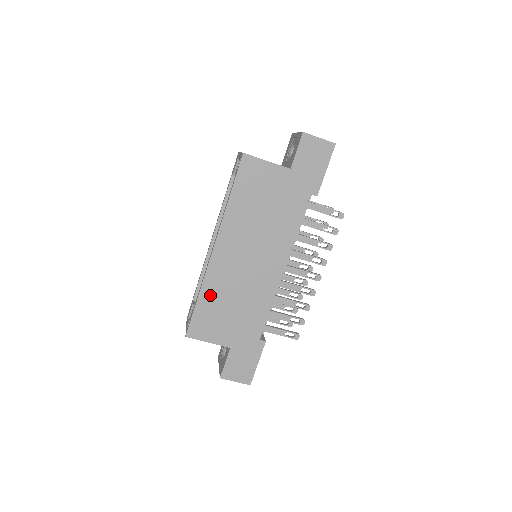
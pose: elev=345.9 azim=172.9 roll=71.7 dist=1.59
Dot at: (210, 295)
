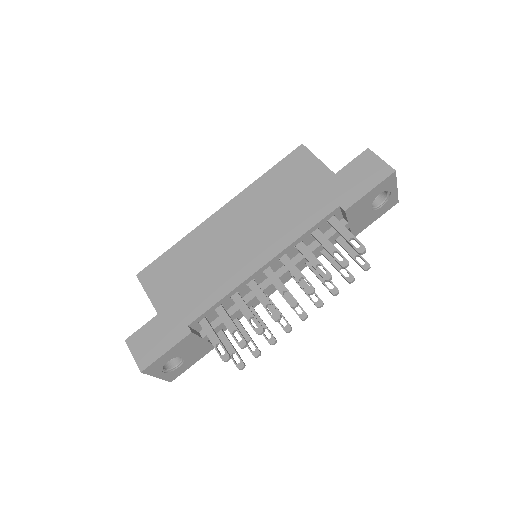
Dot at: (184, 249)
